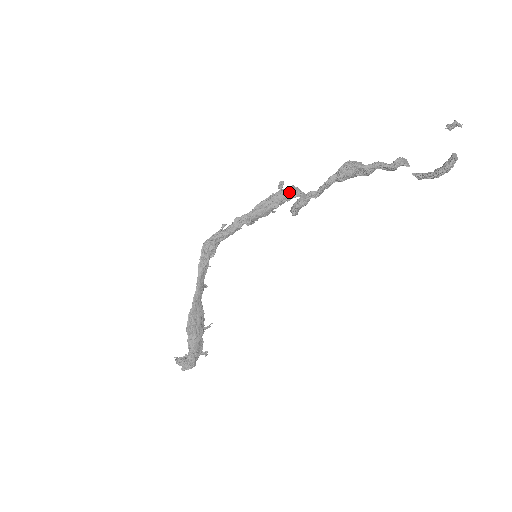
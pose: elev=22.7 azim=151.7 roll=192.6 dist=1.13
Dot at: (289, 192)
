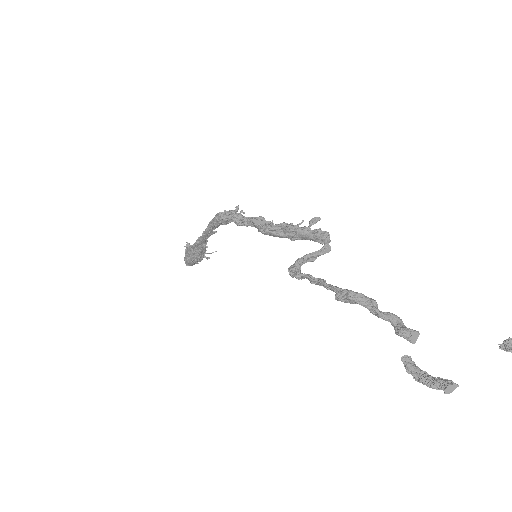
Dot at: (314, 236)
